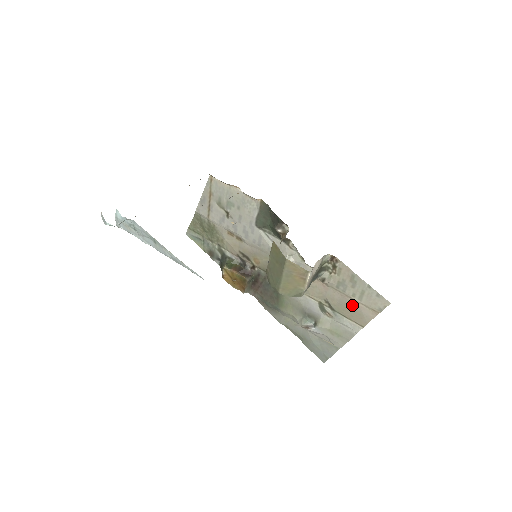
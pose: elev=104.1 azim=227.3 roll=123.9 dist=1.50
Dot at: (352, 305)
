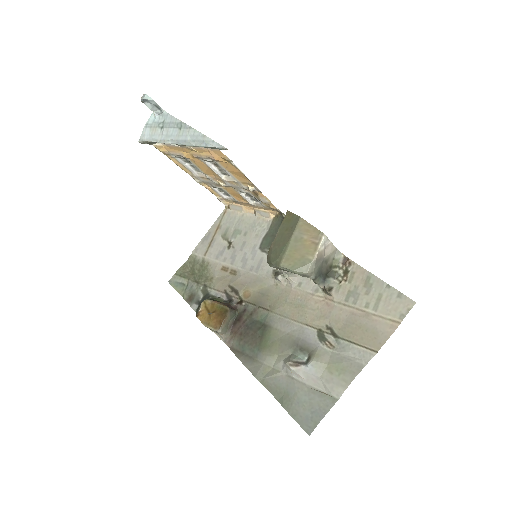
Dot at: (364, 321)
